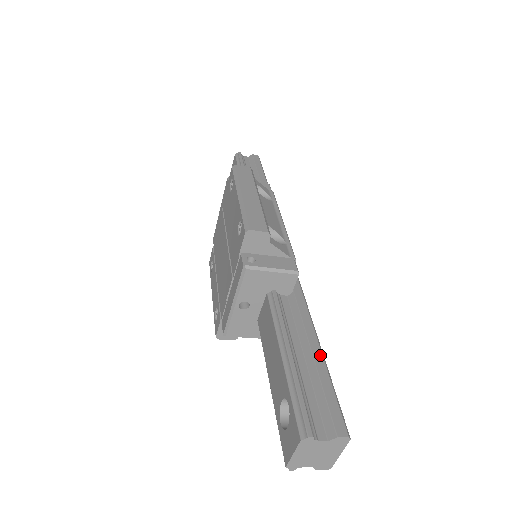
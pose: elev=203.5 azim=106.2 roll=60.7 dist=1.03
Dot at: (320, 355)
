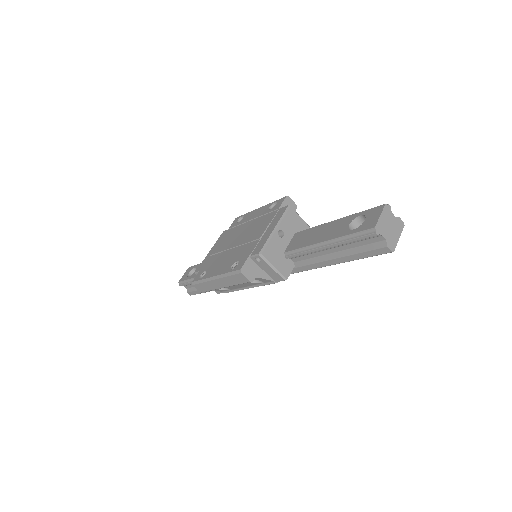
Dot at: occluded
